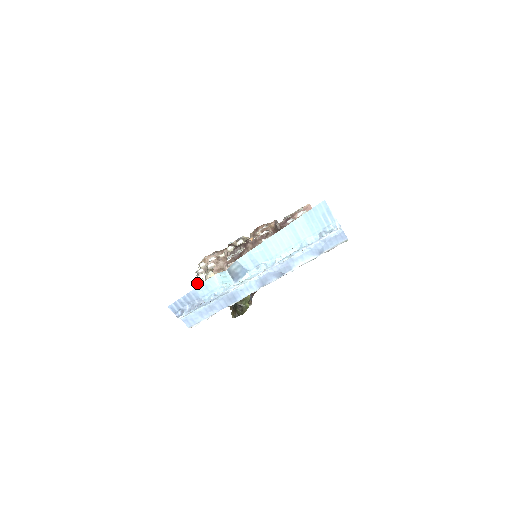
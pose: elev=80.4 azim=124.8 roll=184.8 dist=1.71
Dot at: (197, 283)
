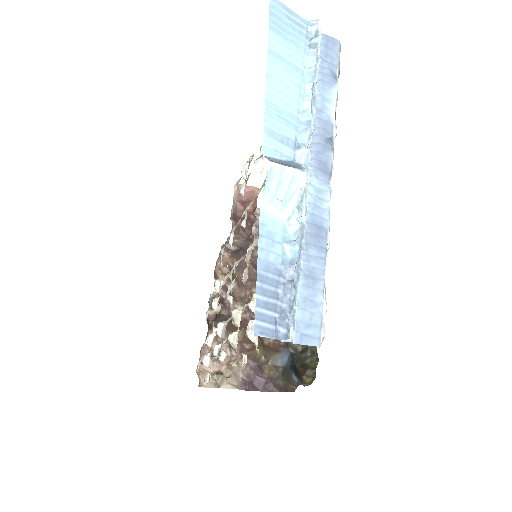
Dot at: (234, 348)
